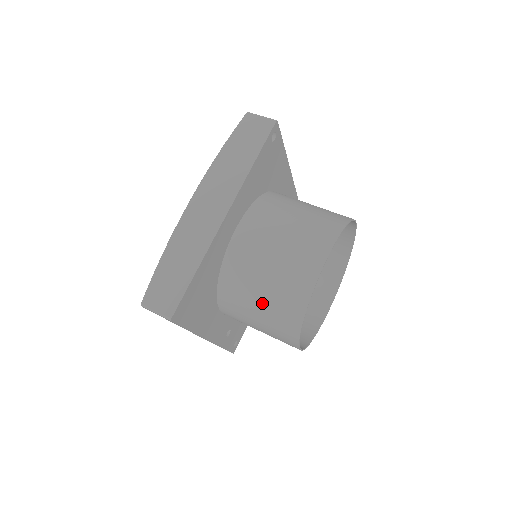
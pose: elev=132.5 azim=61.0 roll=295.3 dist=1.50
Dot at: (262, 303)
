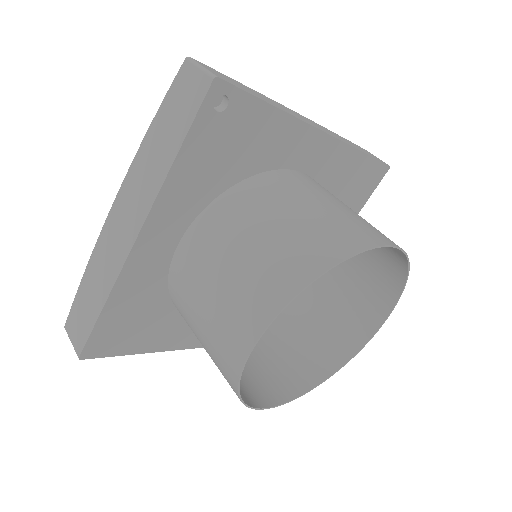
Dot at: (206, 350)
